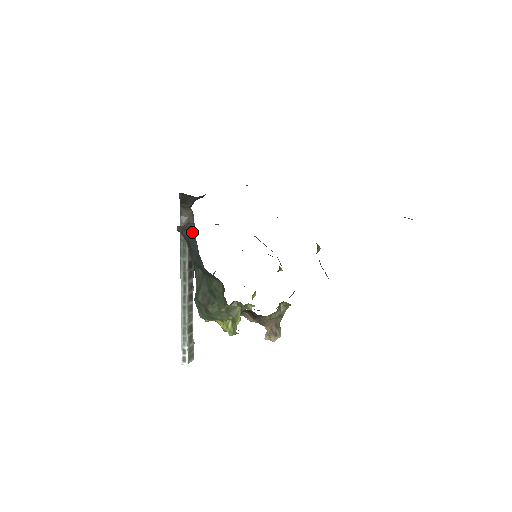
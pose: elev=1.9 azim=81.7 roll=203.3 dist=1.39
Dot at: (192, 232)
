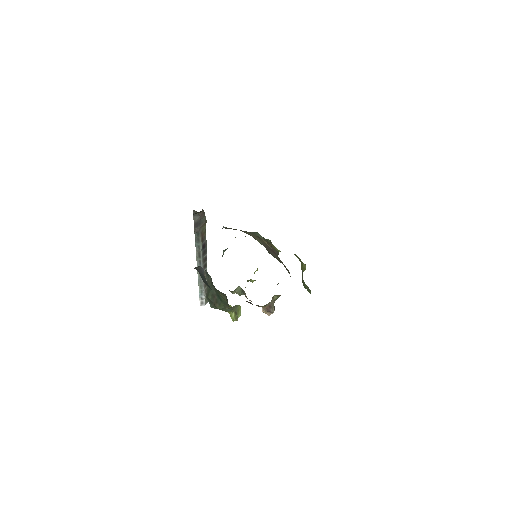
Dot at: (201, 270)
